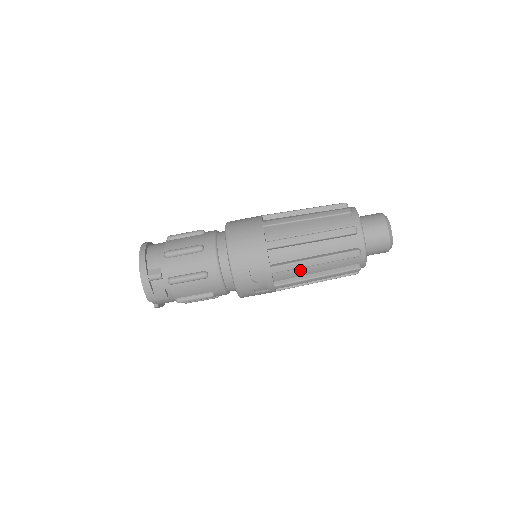
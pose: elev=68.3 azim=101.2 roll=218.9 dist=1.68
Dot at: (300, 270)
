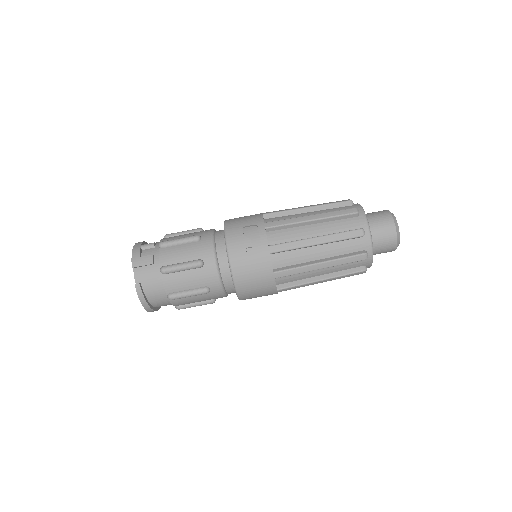
Dot at: (297, 232)
